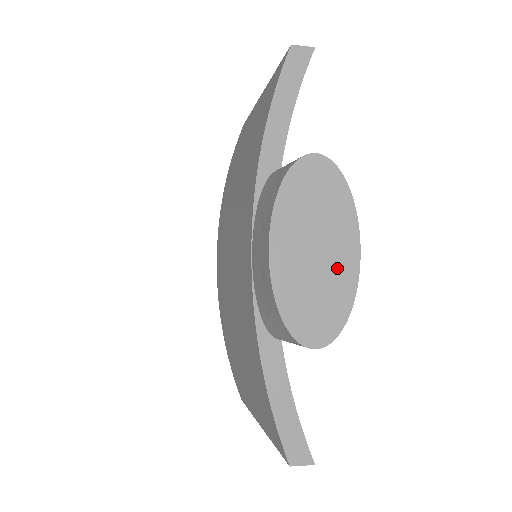
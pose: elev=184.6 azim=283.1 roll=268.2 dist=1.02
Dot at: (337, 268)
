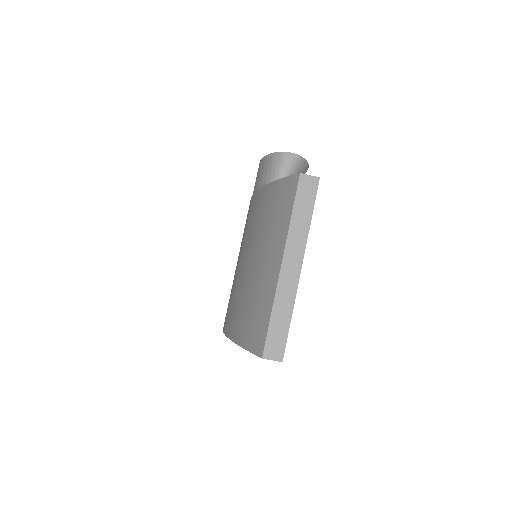
Dot at: occluded
